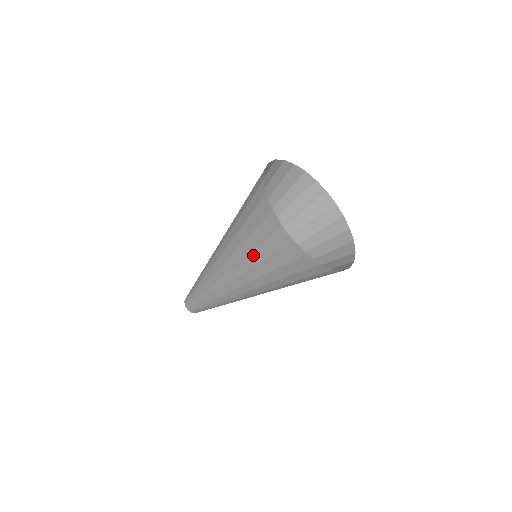
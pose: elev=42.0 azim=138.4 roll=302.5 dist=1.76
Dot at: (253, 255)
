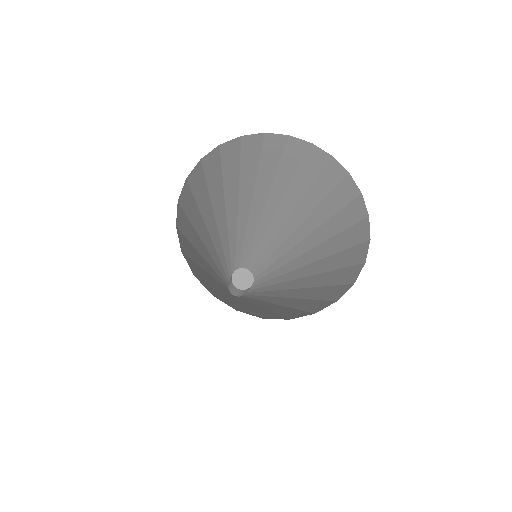
Dot at: (196, 236)
